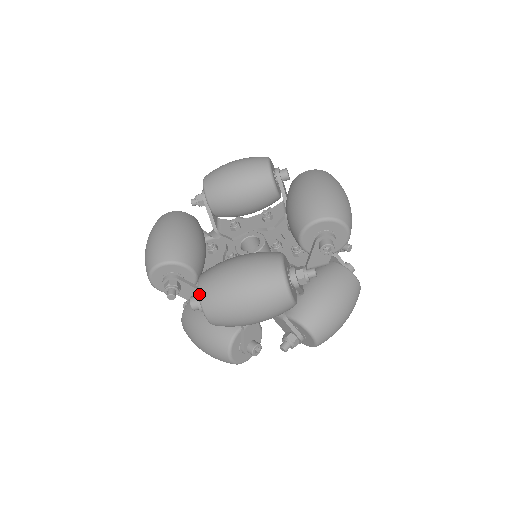
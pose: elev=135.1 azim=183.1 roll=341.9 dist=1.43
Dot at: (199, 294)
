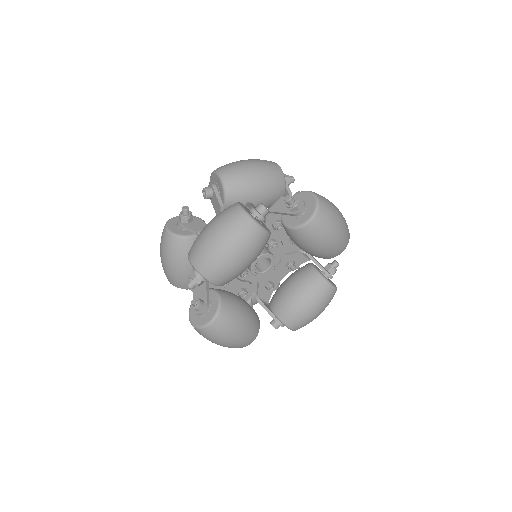
Dot at: (205, 328)
